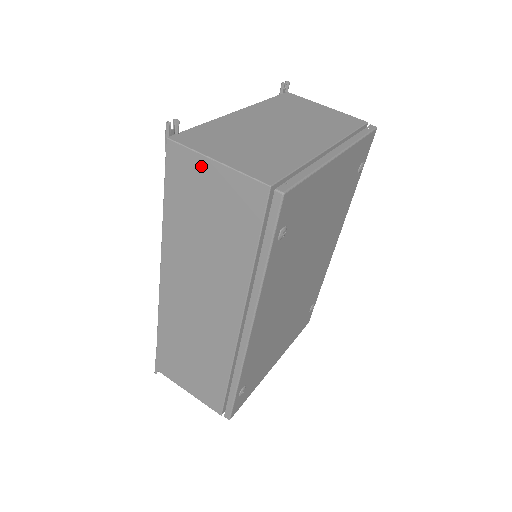
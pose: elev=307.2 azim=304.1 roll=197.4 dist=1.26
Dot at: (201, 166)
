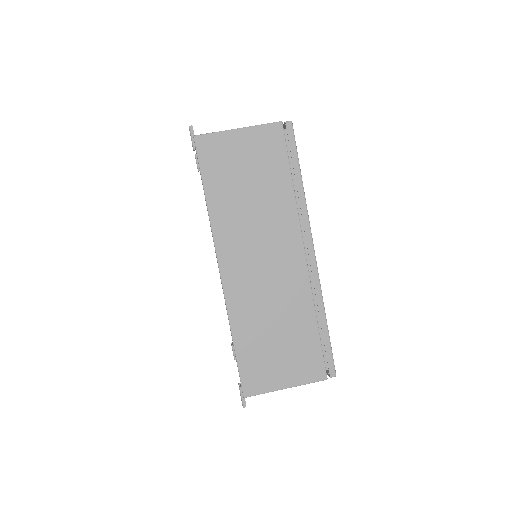
Dot at: (228, 139)
